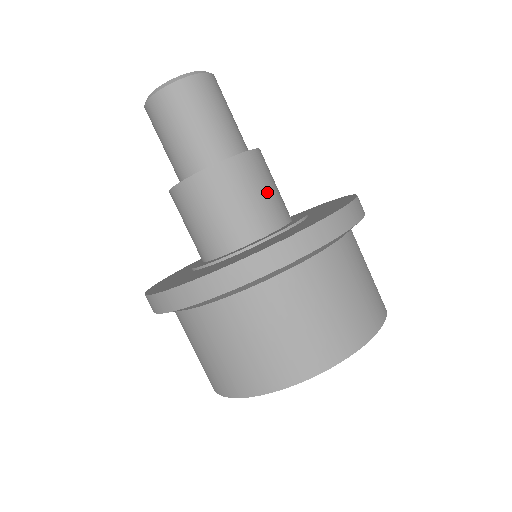
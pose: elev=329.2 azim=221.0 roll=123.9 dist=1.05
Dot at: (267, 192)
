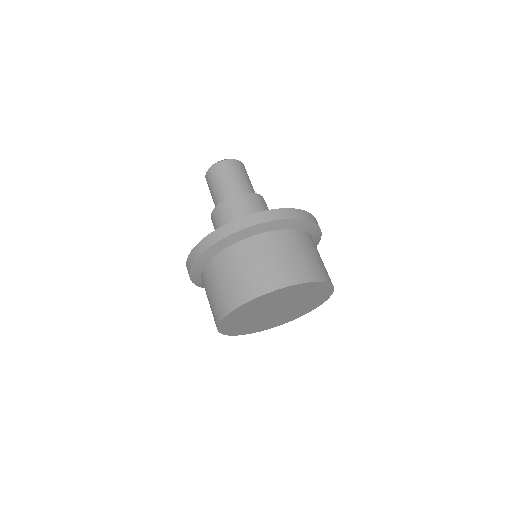
Dot at: occluded
